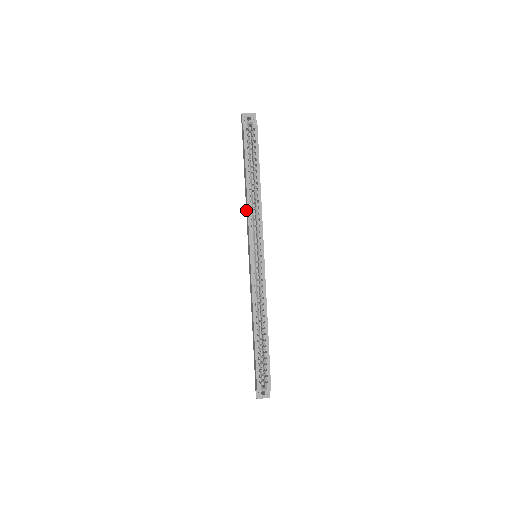
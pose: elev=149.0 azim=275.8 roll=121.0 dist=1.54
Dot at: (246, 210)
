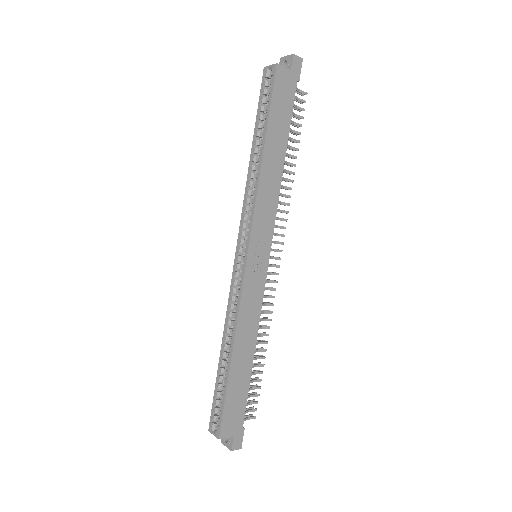
Dot at: occluded
